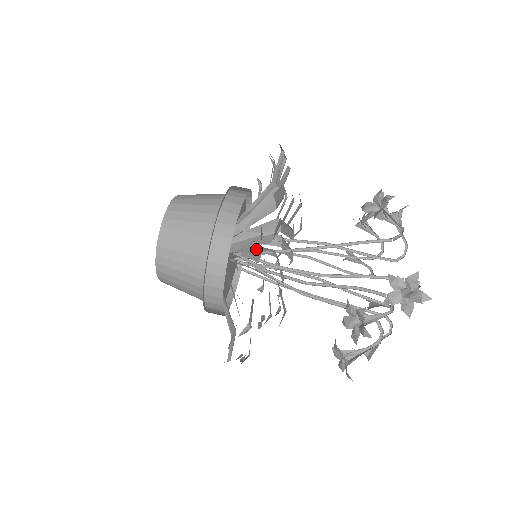
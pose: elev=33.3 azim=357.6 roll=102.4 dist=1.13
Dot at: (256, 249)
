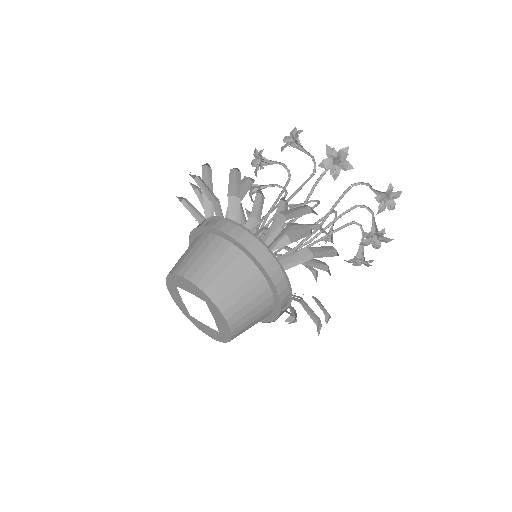
Dot at: (310, 258)
